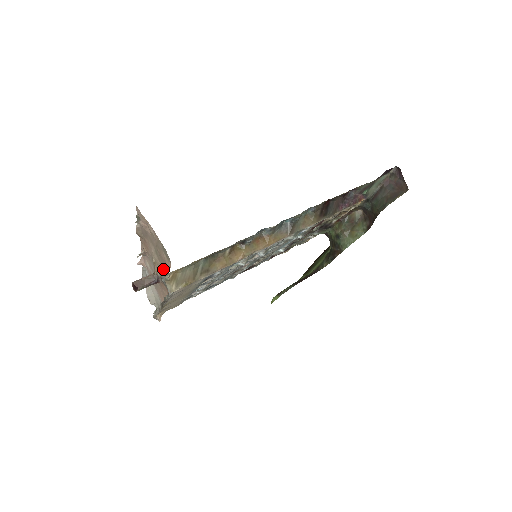
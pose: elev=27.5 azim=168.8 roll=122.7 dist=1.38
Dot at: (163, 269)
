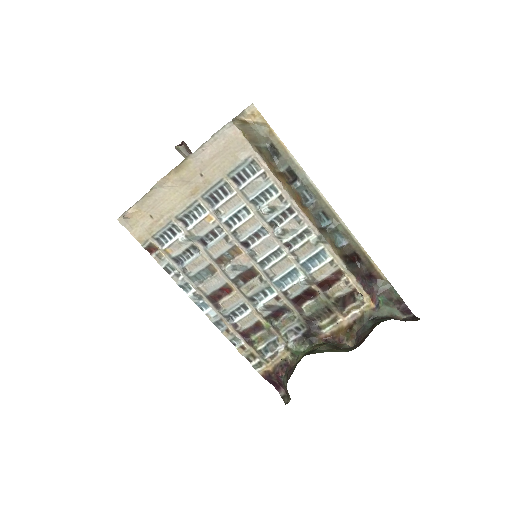
Dot at: occluded
